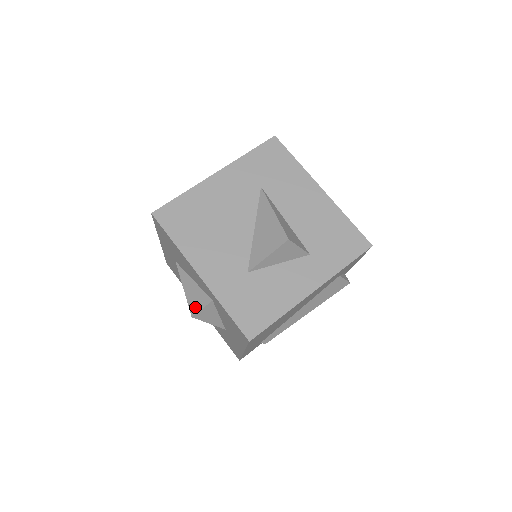
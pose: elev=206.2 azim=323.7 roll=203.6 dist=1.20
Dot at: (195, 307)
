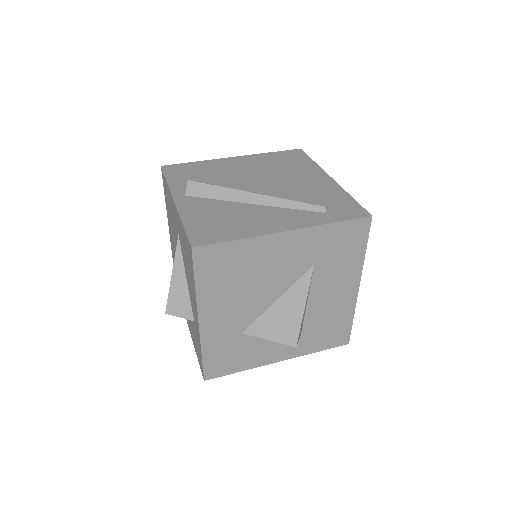
Dot at: (174, 308)
